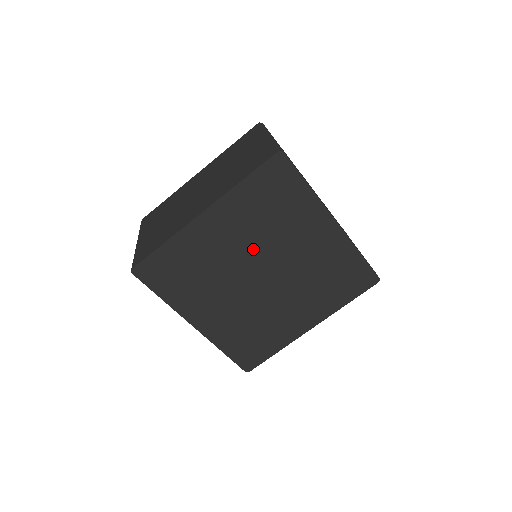
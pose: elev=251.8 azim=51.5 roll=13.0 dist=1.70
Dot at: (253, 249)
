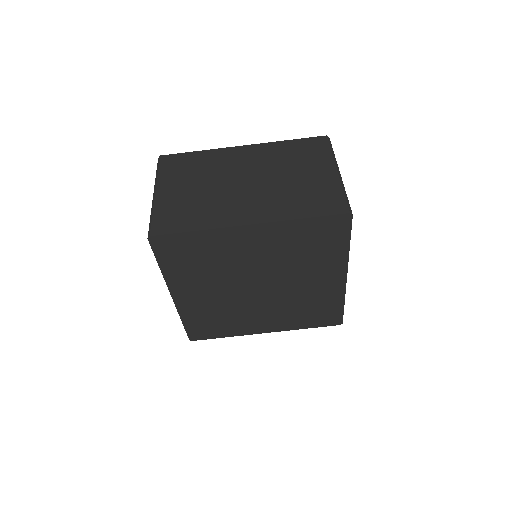
Dot at: (268, 267)
